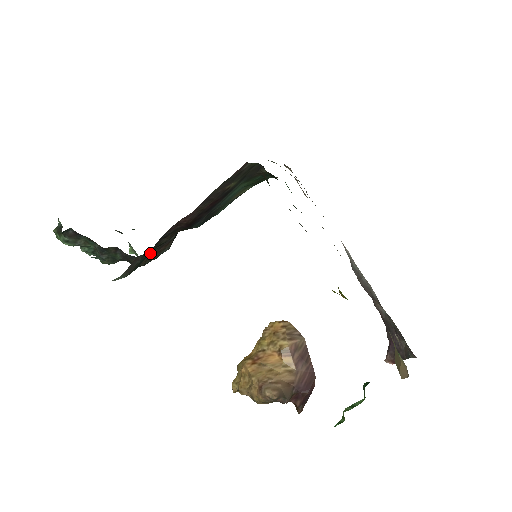
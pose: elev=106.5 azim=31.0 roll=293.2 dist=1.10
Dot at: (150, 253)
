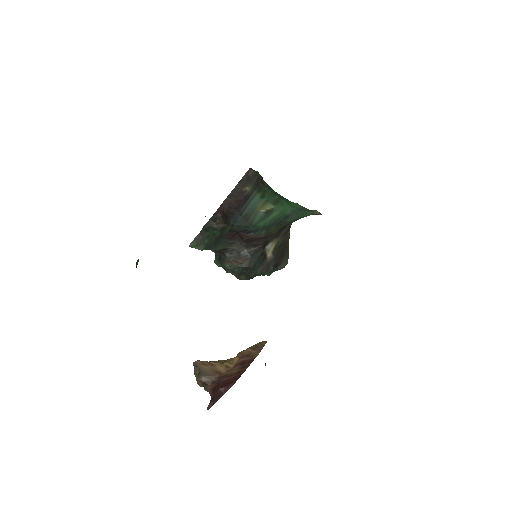
Dot at: (228, 256)
